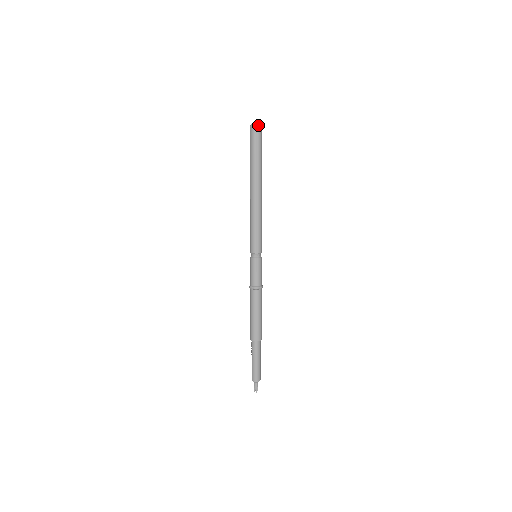
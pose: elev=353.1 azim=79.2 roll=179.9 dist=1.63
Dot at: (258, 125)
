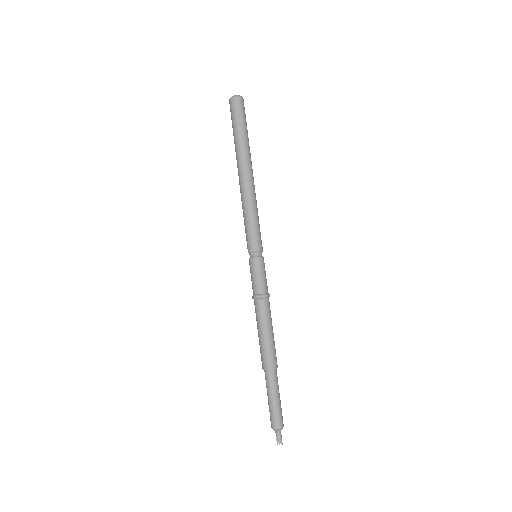
Dot at: (236, 97)
